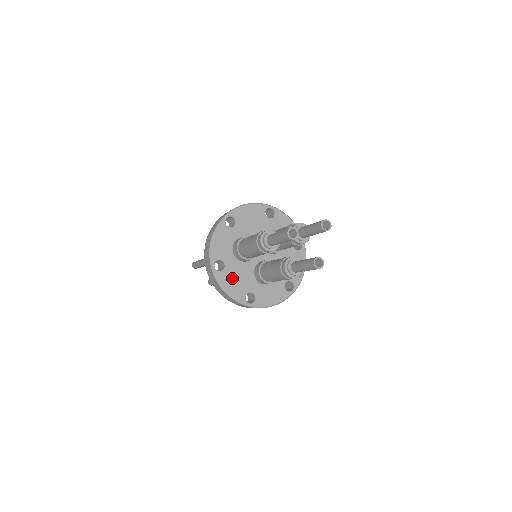
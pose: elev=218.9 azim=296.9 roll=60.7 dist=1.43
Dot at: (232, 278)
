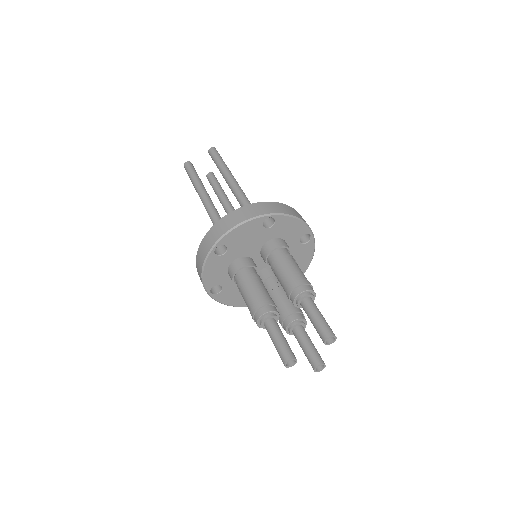
Dot at: (232, 294)
